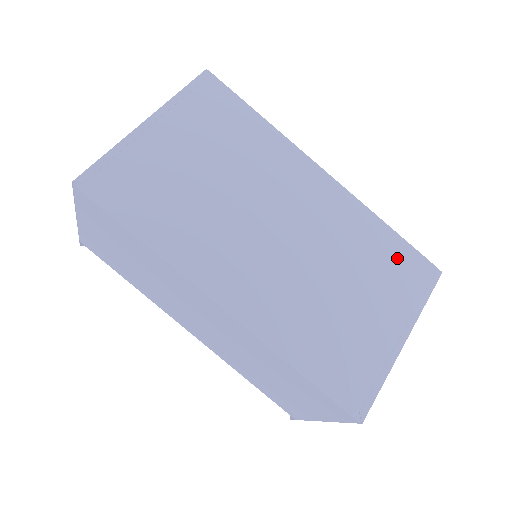
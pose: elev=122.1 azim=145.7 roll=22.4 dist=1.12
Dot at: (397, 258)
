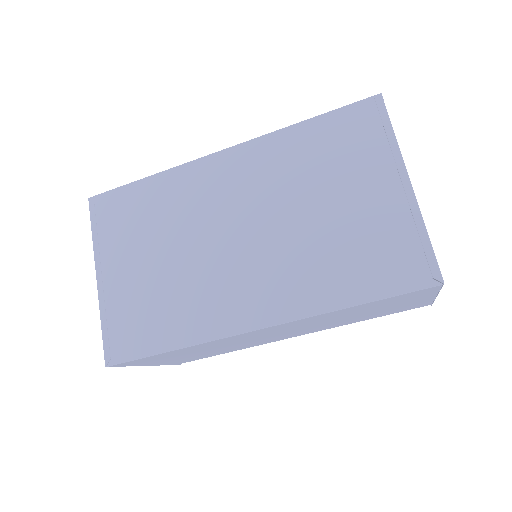
Dot at: (335, 134)
